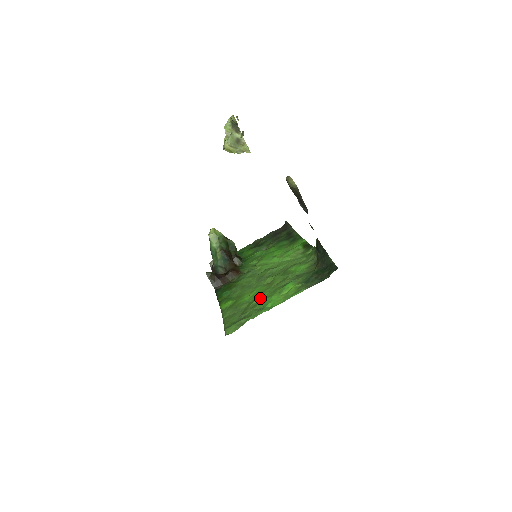
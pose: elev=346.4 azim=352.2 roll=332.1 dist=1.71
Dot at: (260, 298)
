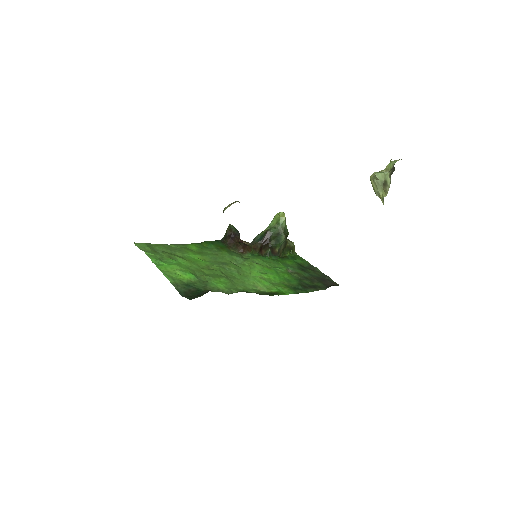
Dot at: (182, 260)
